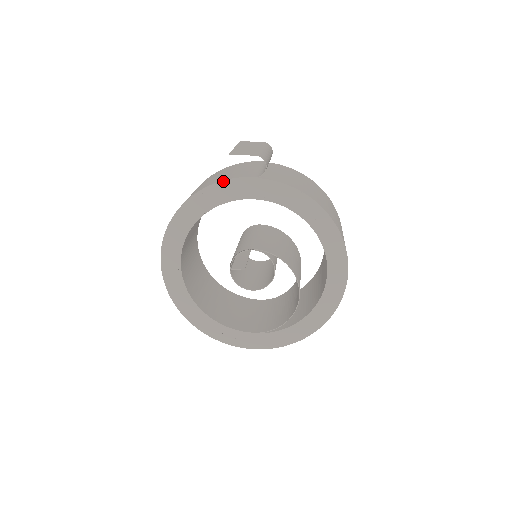
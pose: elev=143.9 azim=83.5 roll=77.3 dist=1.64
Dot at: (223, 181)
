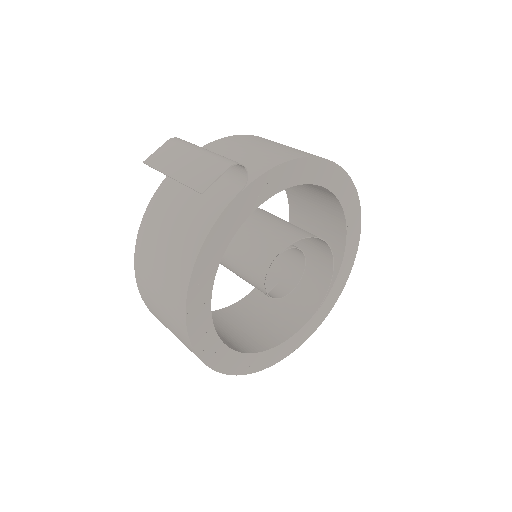
Dot at: (213, 227)
